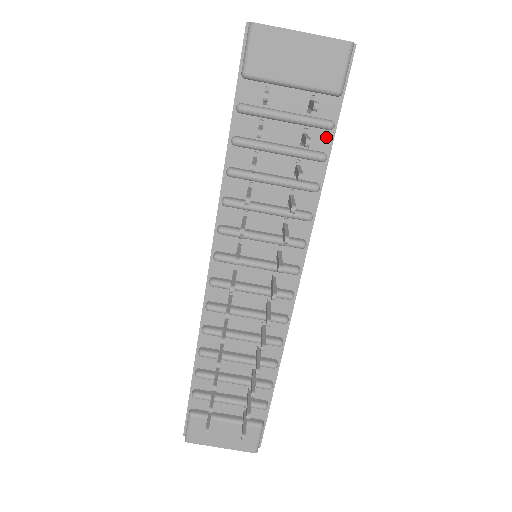
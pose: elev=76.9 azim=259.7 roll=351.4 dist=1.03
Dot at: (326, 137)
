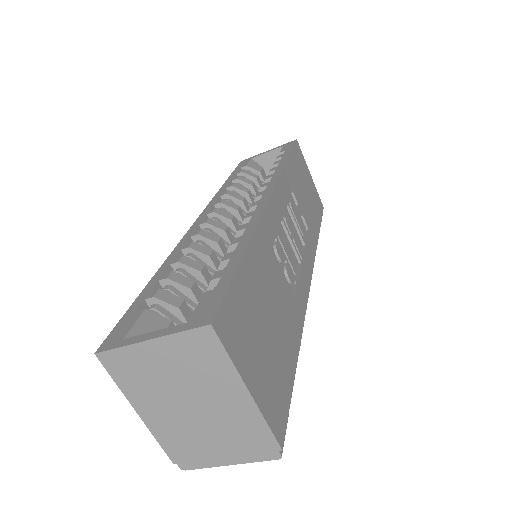
Dot at: occluded
